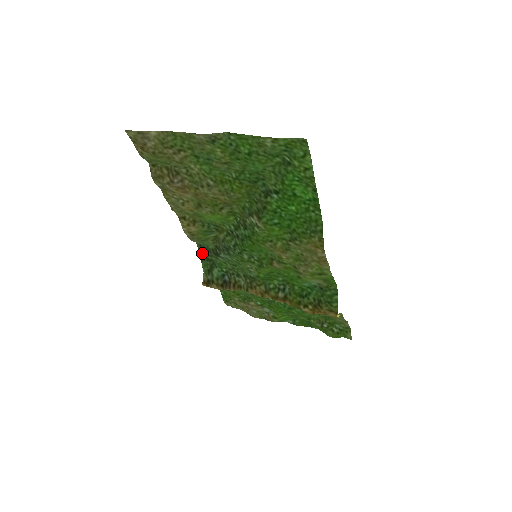
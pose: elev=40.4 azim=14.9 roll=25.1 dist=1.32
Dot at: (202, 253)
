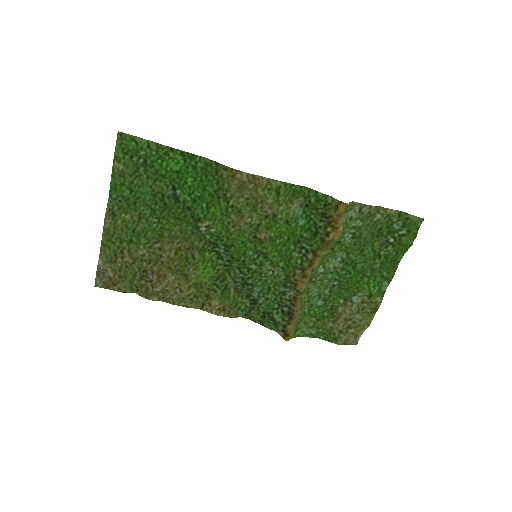
Dot at: (255, 319)
